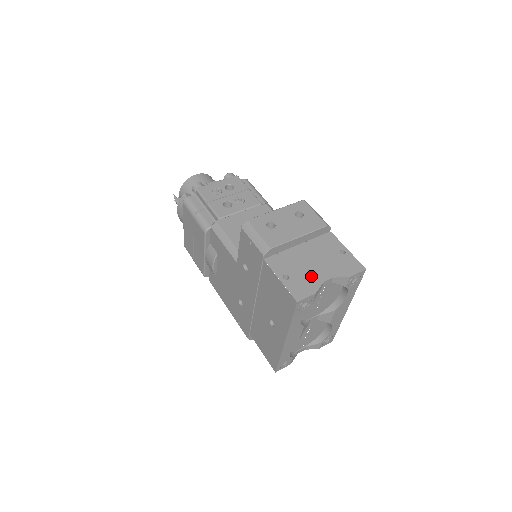
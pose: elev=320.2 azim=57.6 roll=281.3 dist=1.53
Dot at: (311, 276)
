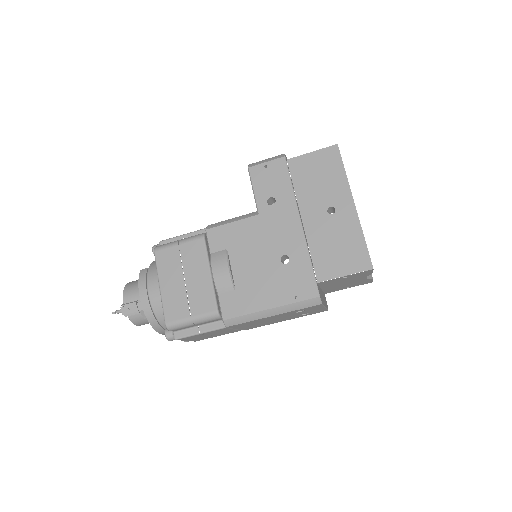
Dot at: occluded
